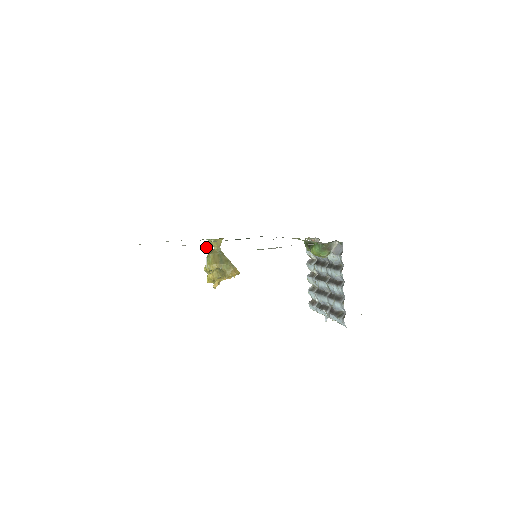
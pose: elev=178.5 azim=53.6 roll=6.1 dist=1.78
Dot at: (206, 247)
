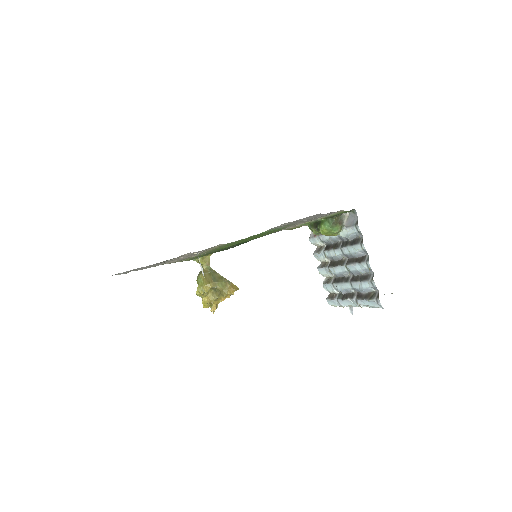
Dot at: (198, 252)
